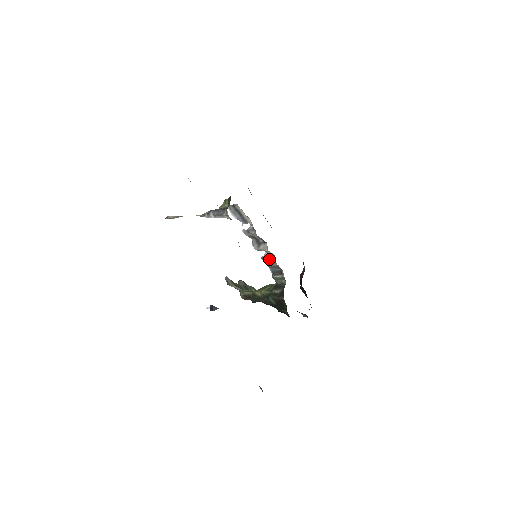
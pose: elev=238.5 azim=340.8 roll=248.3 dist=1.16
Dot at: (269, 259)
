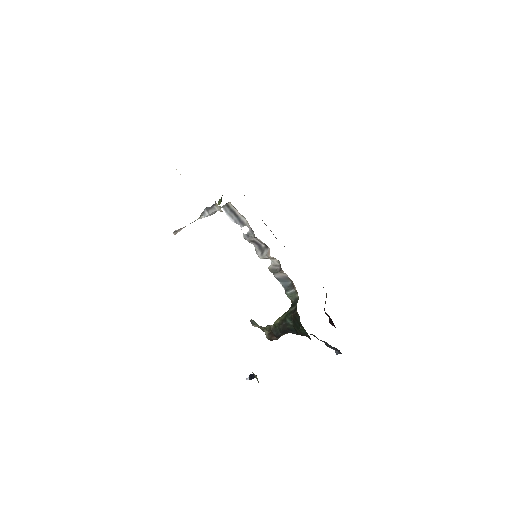
Dot at: (276, 269)
